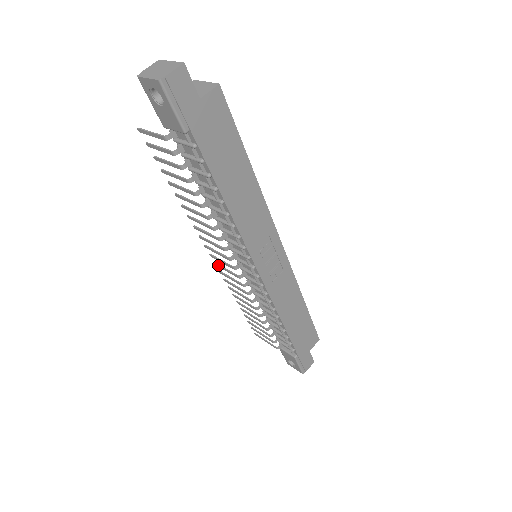
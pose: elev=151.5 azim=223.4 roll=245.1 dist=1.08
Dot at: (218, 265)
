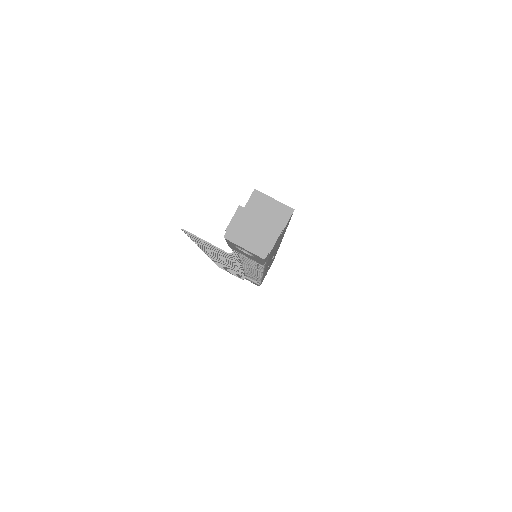
Dot at: occluded
